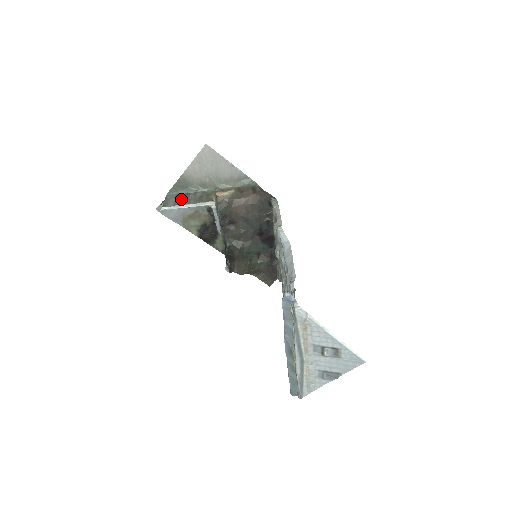
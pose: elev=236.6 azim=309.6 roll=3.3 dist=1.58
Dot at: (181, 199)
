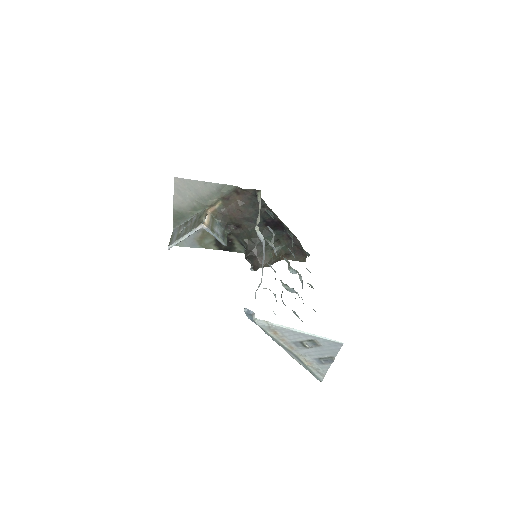
Dot at: occluded
